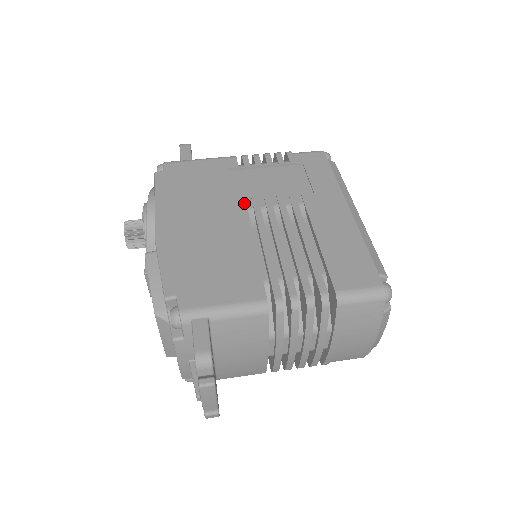
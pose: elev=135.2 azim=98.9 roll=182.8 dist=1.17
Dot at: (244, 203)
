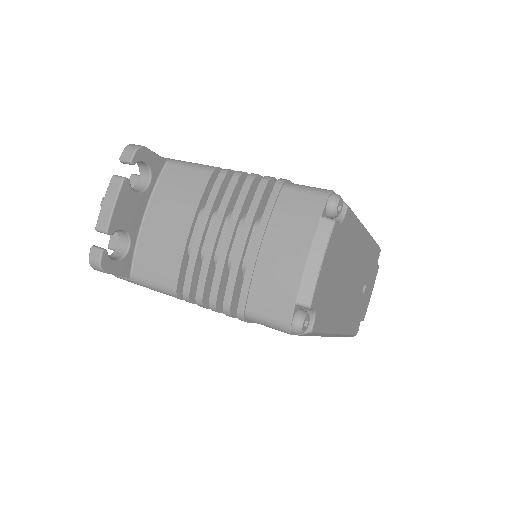
Dot at: occluded
